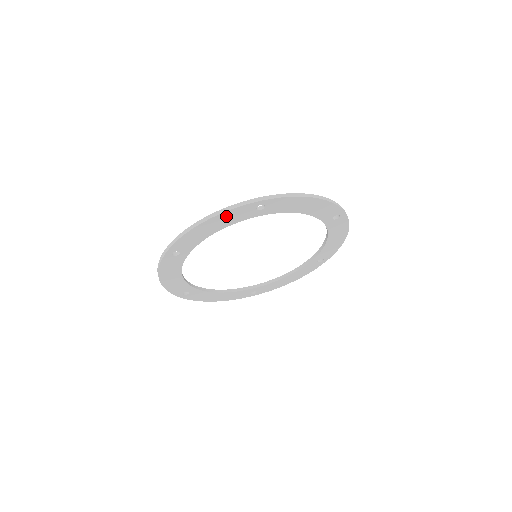
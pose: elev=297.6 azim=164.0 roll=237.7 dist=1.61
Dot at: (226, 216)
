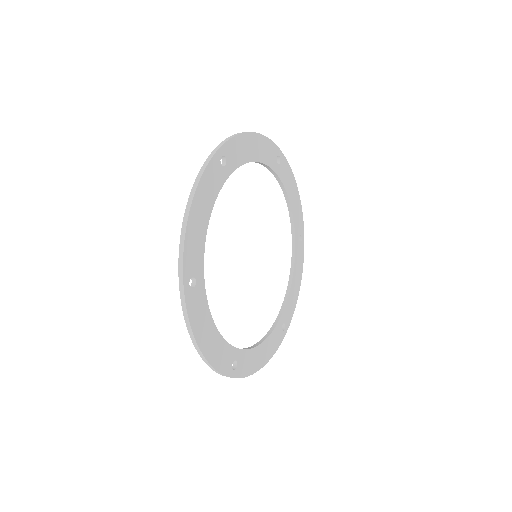
Dot at: (263, 144)
